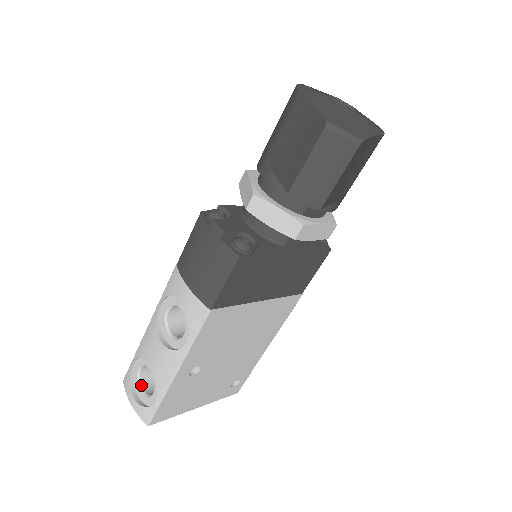
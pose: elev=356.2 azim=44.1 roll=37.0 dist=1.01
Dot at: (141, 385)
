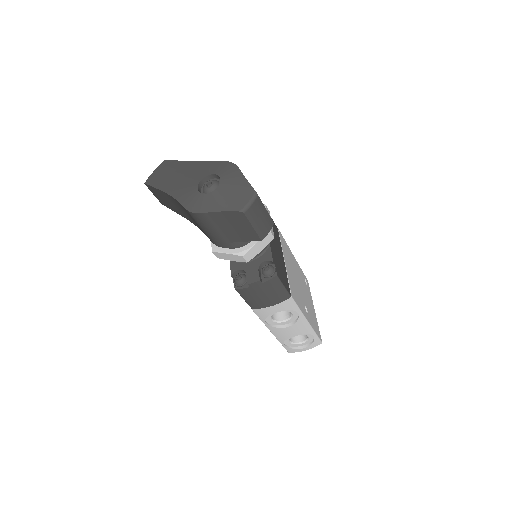
Dot at: (298, 343)
